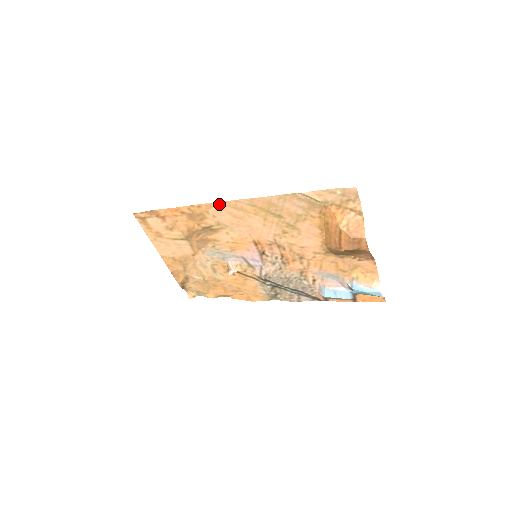
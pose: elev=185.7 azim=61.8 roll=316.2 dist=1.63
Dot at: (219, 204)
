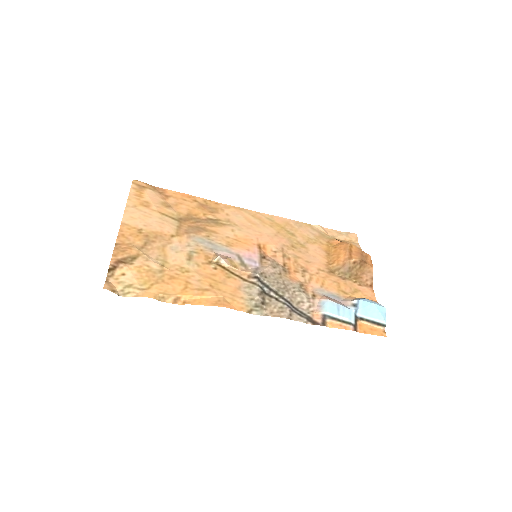
Dot at: (239, 209)
